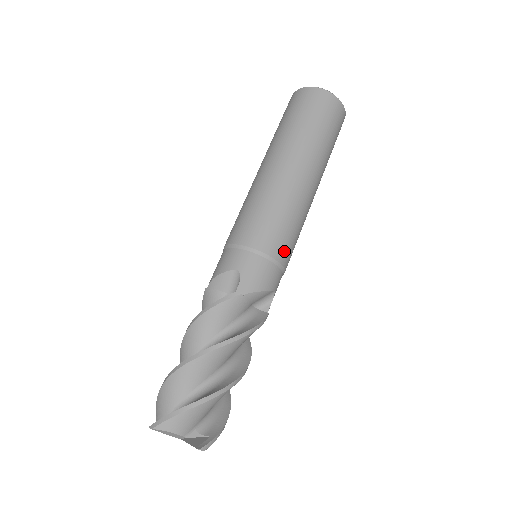
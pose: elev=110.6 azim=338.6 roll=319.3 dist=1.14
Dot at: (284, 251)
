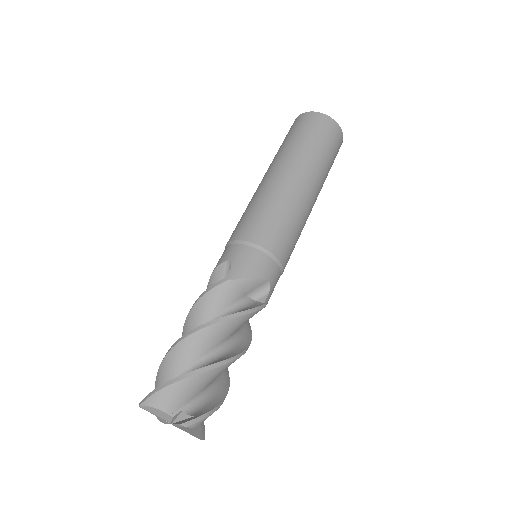
Dot at: (277, 243)
